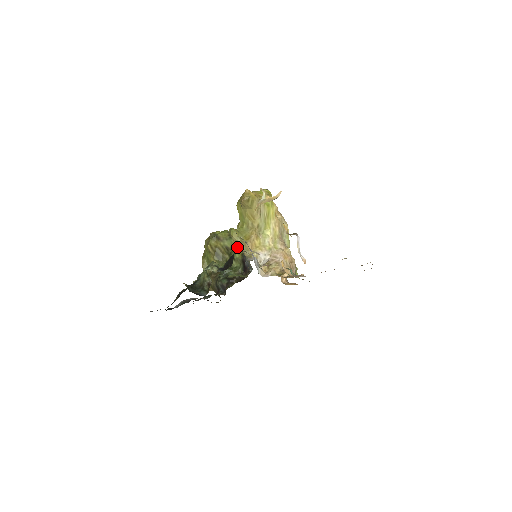
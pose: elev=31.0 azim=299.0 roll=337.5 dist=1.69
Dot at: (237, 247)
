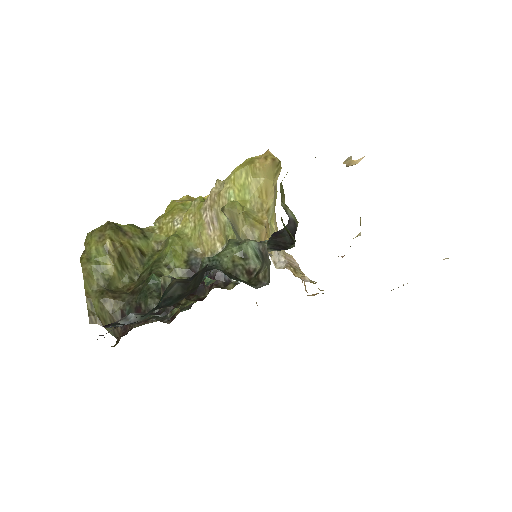
Dot at: (177, 248)
